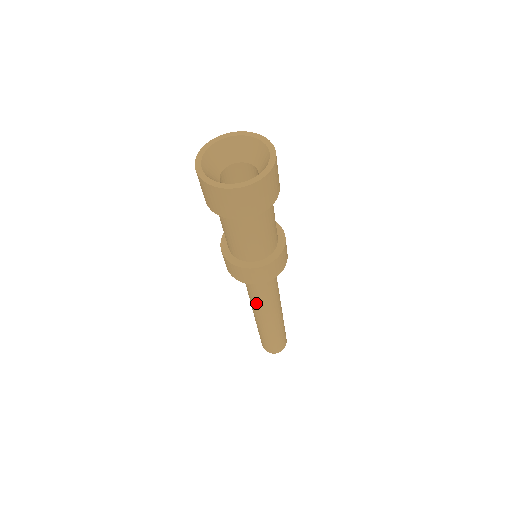
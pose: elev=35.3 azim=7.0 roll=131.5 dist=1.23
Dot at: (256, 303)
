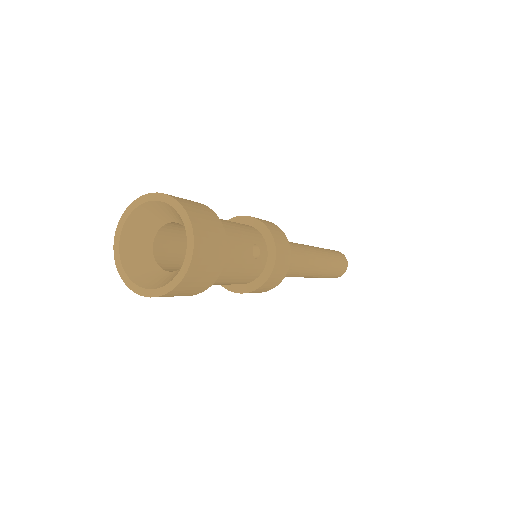
Dot at: occluded
